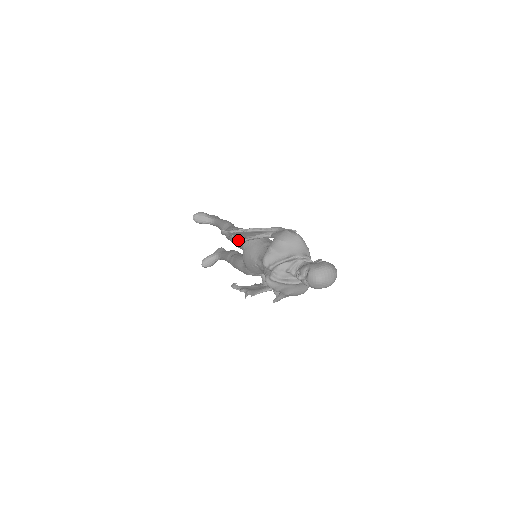
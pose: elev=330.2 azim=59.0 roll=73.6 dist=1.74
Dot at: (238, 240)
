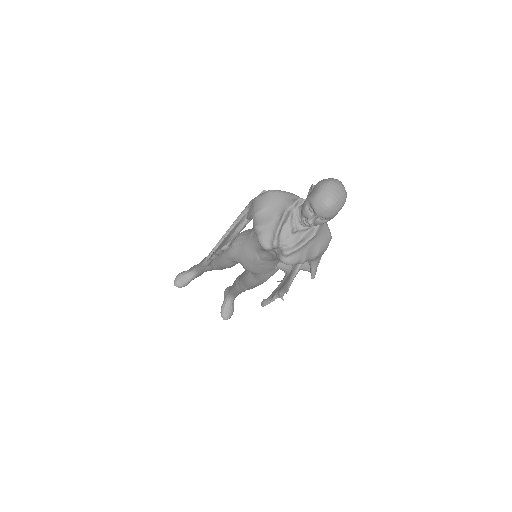
Dot at: (226, 258)
